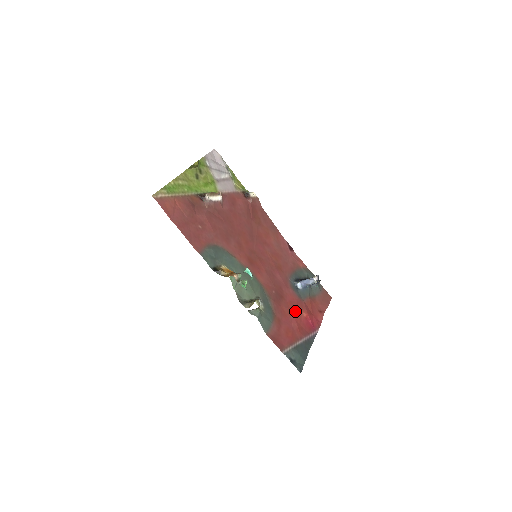
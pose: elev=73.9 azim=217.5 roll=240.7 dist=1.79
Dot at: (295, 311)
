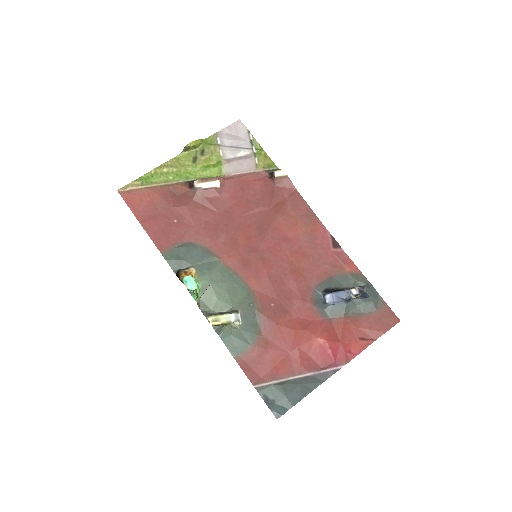
Dot at: (303, 334)
